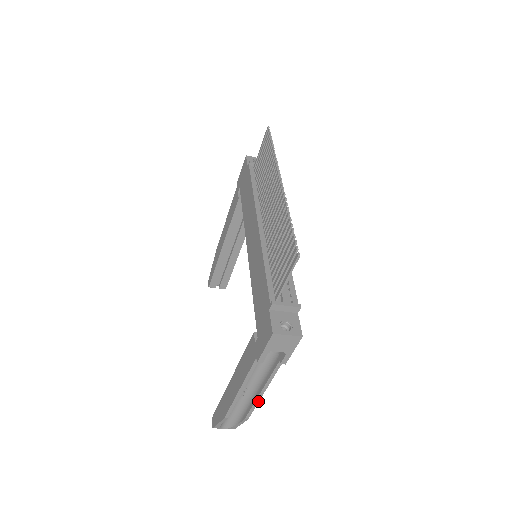
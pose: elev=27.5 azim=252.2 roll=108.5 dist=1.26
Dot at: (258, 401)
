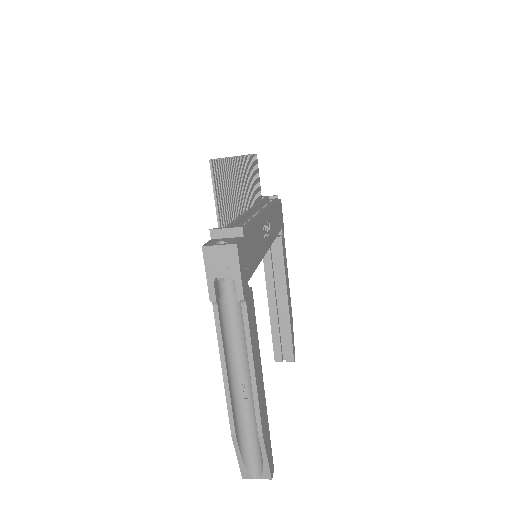
Dot at: (256, 391)
